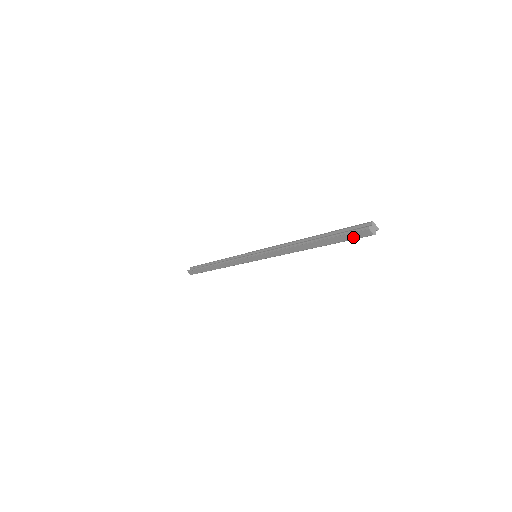
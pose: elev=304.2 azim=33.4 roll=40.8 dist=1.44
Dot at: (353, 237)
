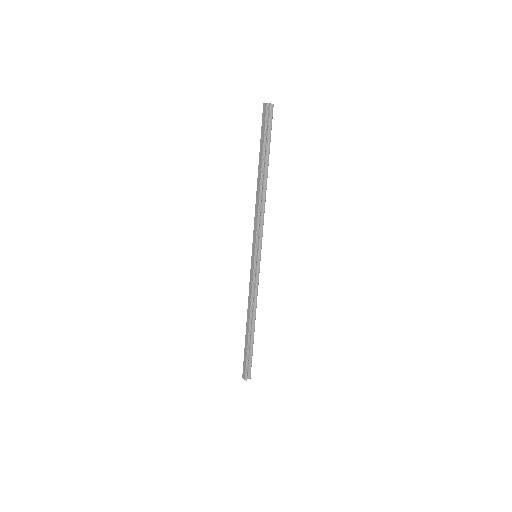
Dot at: (264, 124)
